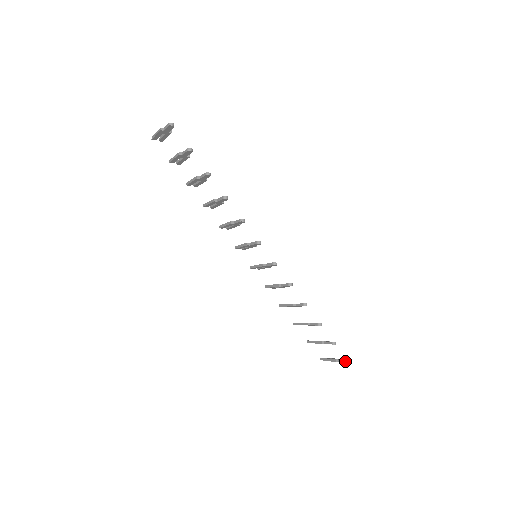
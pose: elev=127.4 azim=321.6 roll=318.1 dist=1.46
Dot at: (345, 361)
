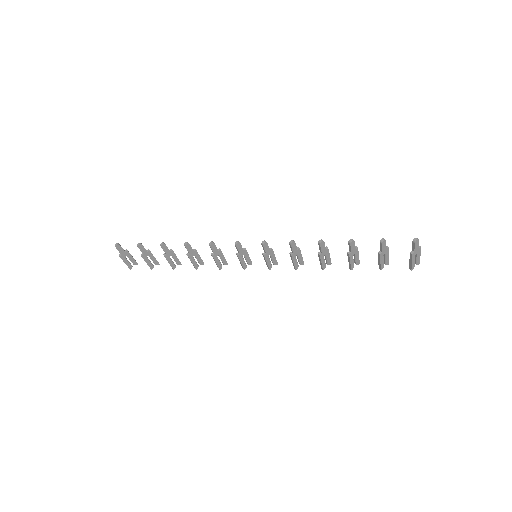
Dot at: (413, 243)
